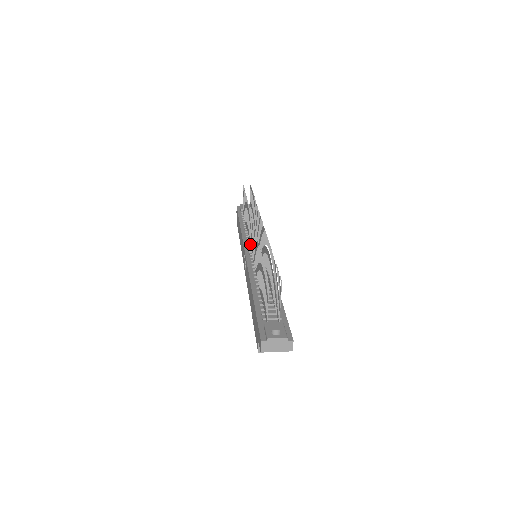
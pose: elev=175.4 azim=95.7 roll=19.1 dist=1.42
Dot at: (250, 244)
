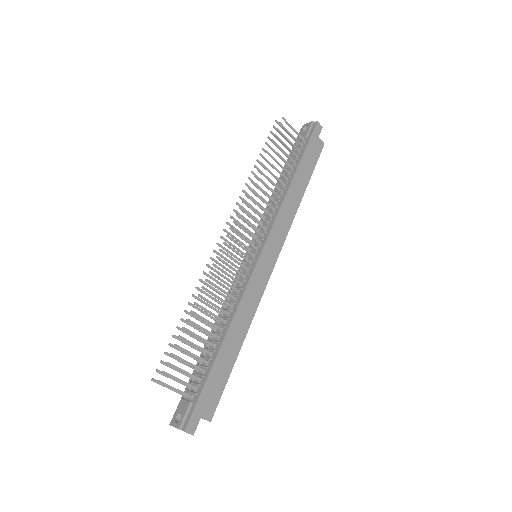
Dot at: occluded
